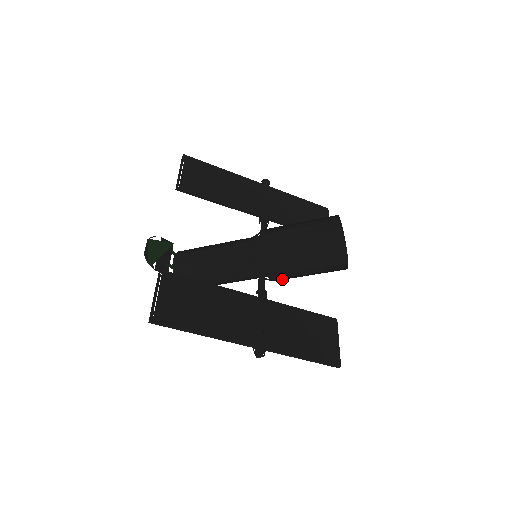
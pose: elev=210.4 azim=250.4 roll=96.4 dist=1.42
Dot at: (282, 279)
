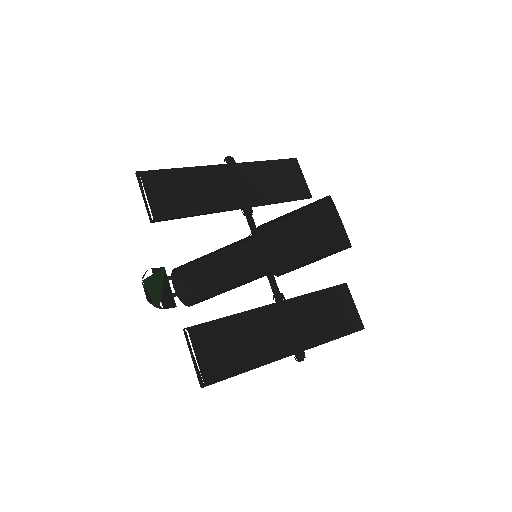
Dot at: occluded
